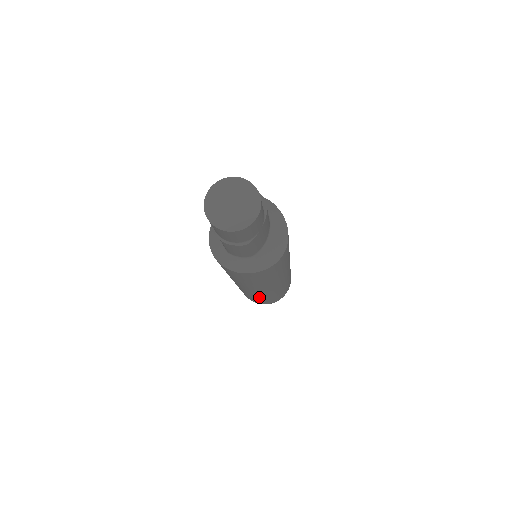
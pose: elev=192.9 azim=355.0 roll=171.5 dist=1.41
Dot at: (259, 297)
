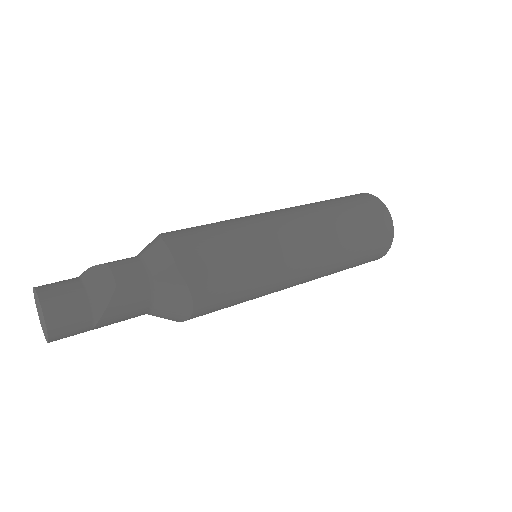
Dot at: occluded
